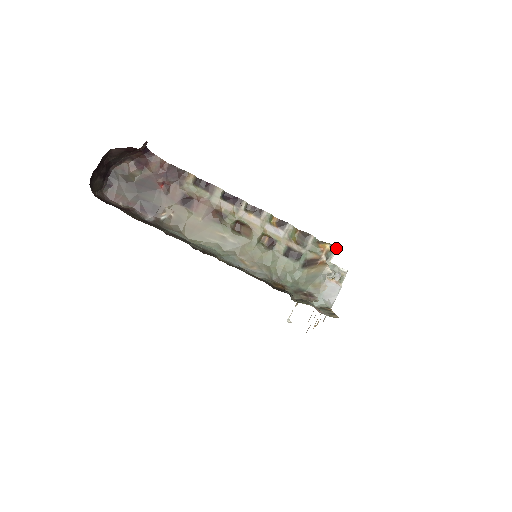
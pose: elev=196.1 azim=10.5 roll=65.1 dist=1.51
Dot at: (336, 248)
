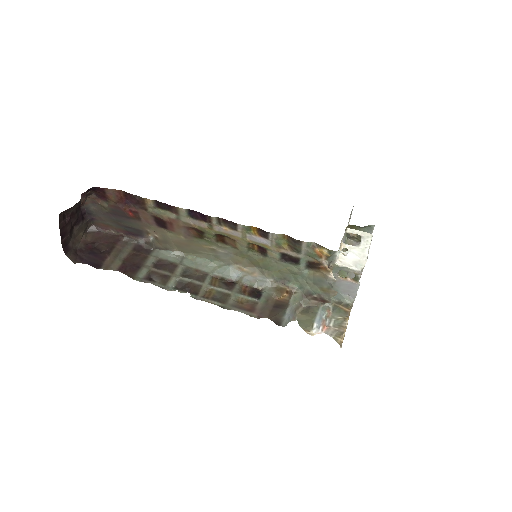
Dot at: (338, 251)
